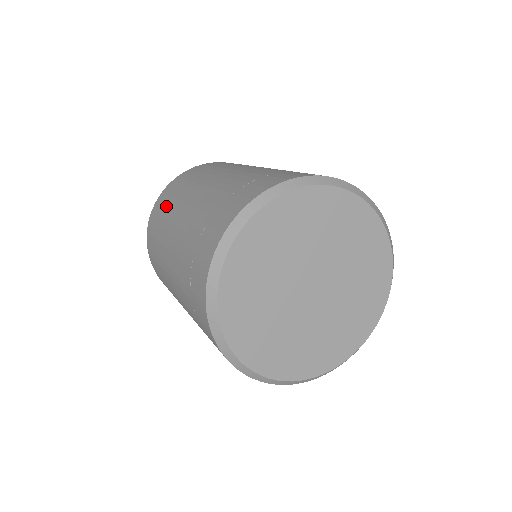
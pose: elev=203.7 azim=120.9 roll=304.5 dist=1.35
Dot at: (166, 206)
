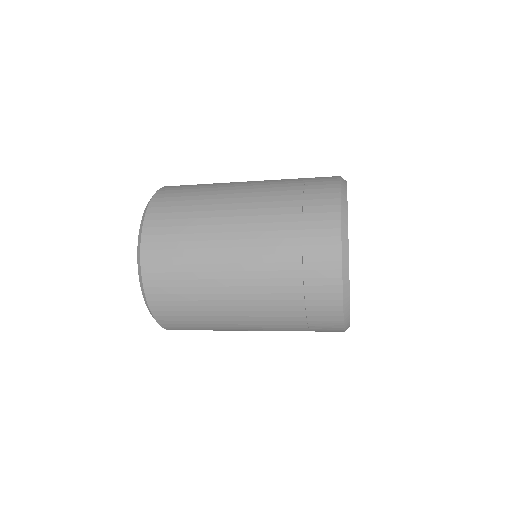
Dot at: (184, 283)
